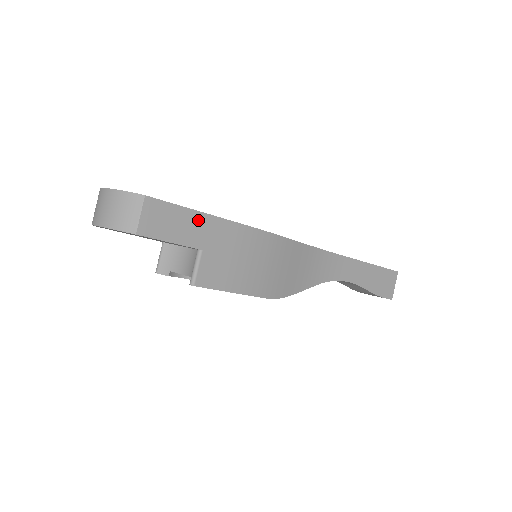
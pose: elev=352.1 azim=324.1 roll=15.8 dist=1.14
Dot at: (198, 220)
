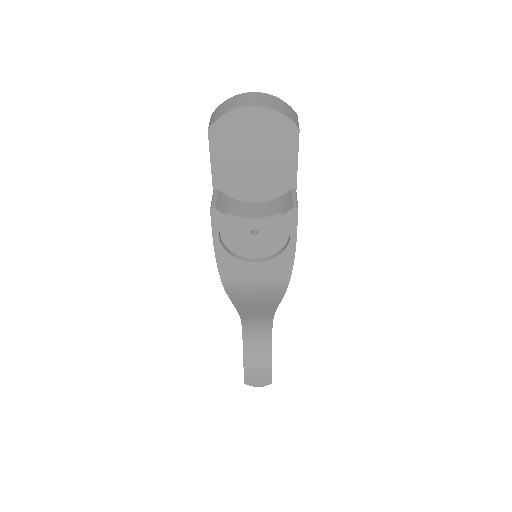
Dot at: occluded
